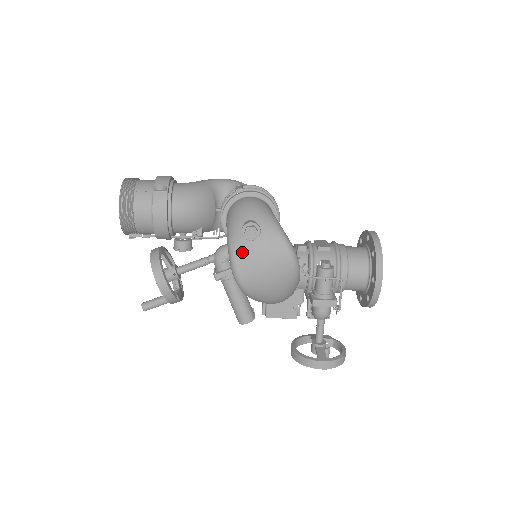
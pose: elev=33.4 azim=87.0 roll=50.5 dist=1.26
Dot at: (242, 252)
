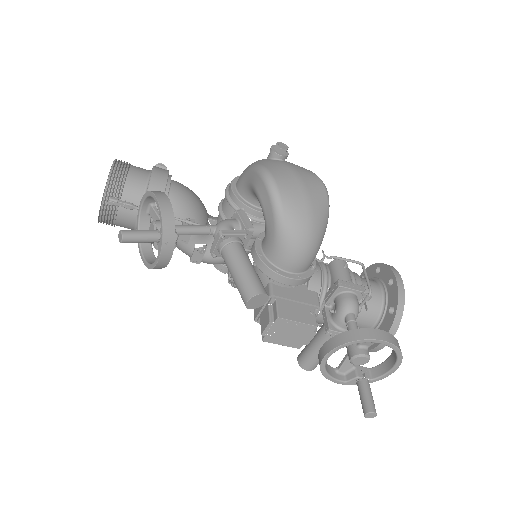
Dot at: (272, 164)
